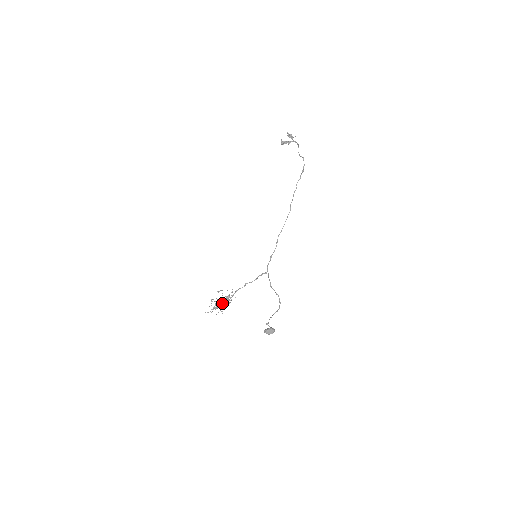
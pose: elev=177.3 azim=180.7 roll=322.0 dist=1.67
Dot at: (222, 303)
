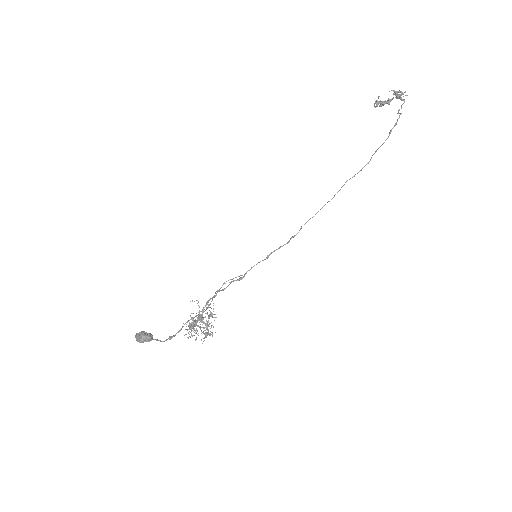
Dot at: (195, 321)
